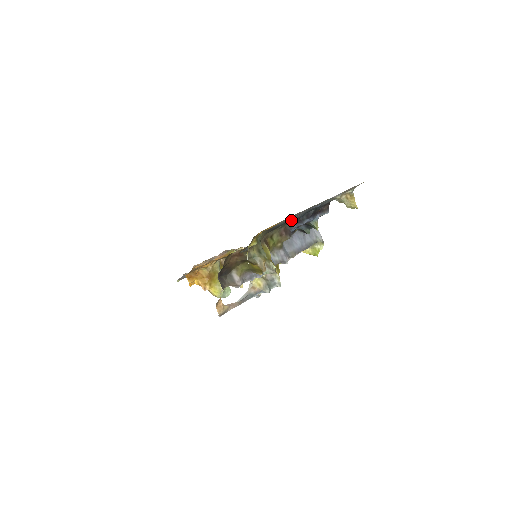
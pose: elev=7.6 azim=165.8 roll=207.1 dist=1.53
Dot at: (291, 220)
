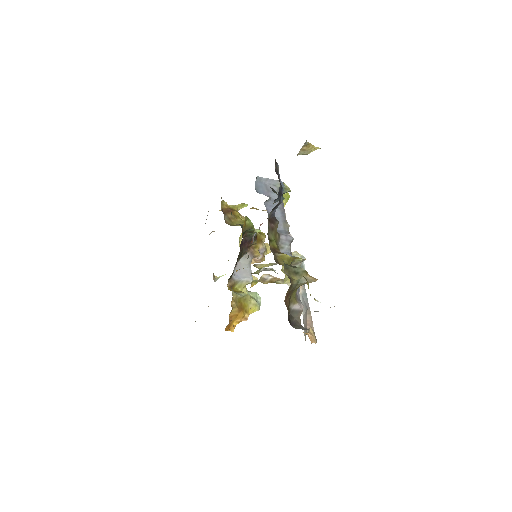
Dot at: occluded
